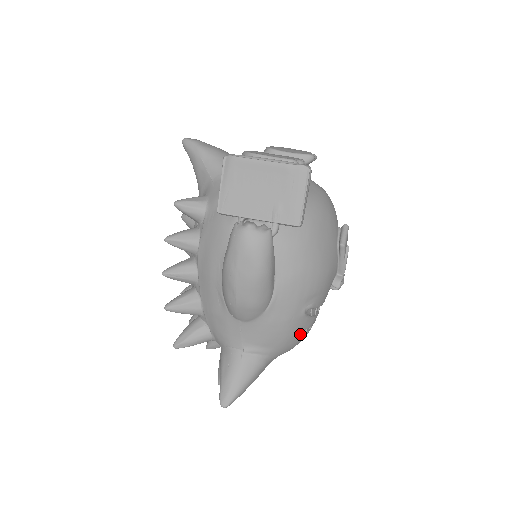
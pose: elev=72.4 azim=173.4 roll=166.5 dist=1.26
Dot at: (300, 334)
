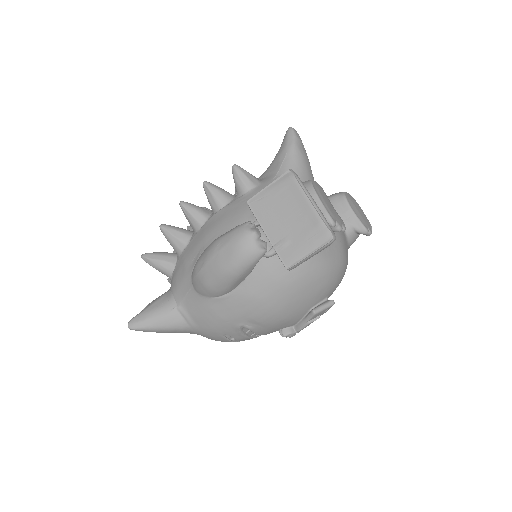
Dot at: (226, 337)
